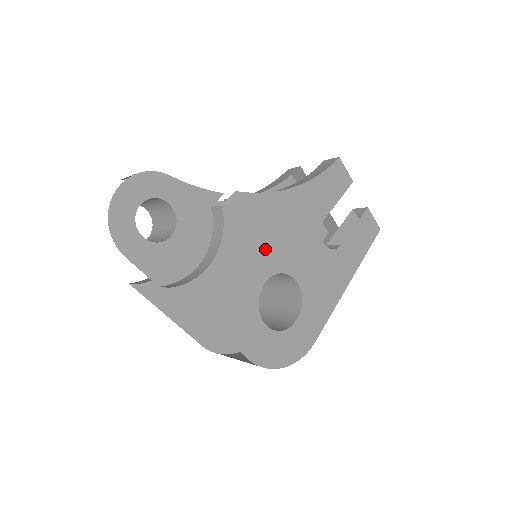
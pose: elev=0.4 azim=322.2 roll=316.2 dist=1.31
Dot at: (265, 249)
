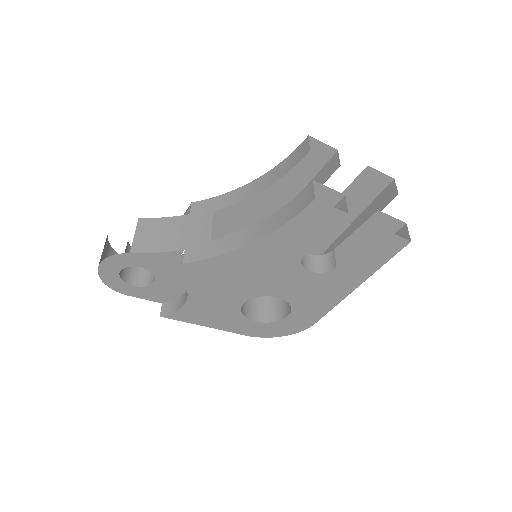
Dot at: (234, 287)
